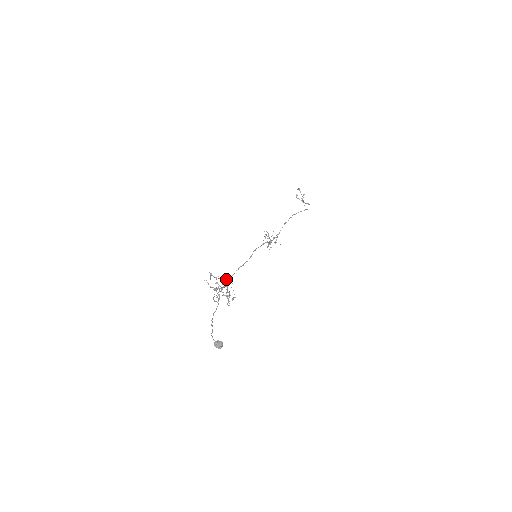
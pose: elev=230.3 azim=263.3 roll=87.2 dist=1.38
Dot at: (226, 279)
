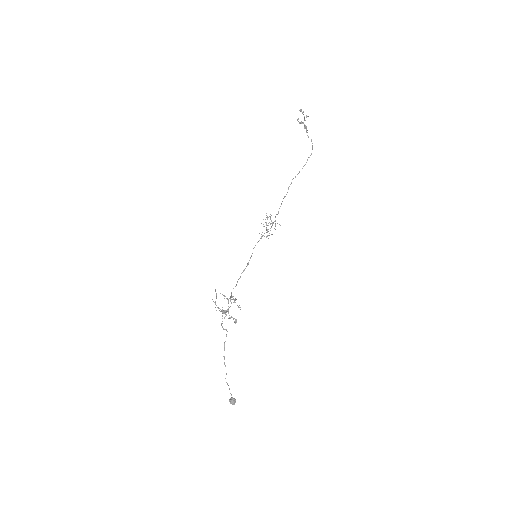
Dot at: (230, 301)
